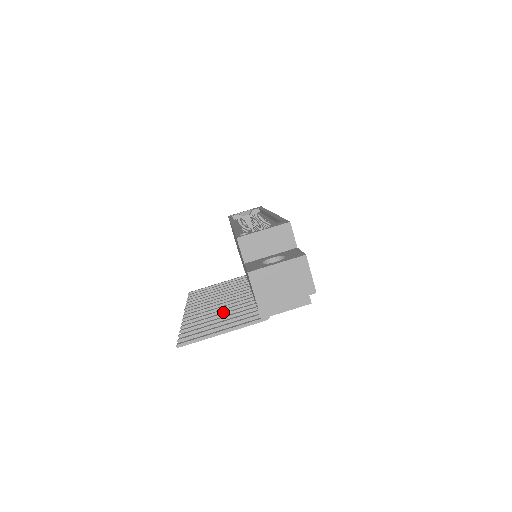
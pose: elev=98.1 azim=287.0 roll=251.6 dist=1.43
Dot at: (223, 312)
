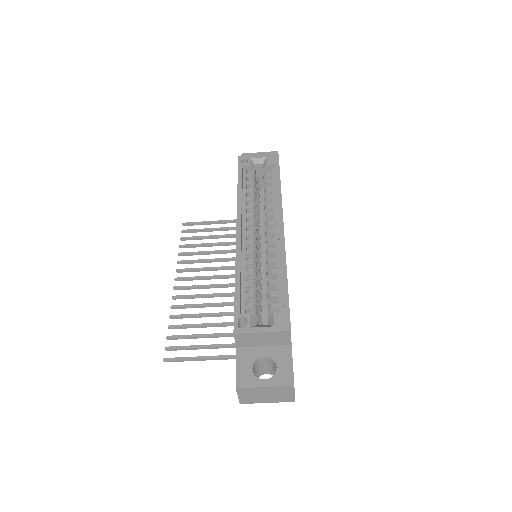
Dot at: (212, 306)
